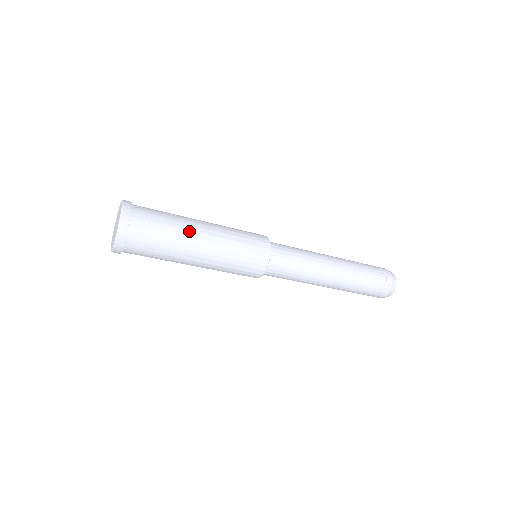
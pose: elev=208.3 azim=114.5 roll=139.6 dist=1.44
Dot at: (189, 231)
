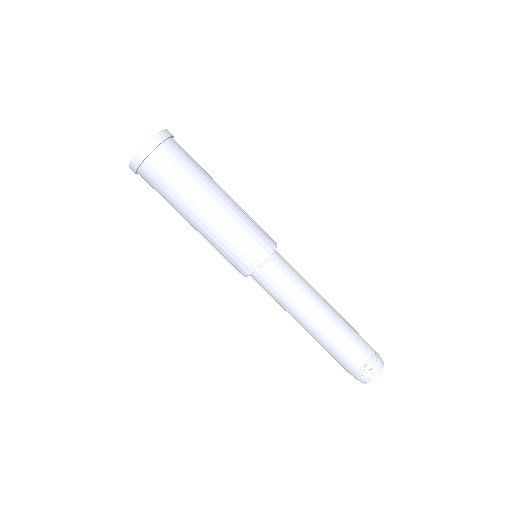
Dot at: occluded
